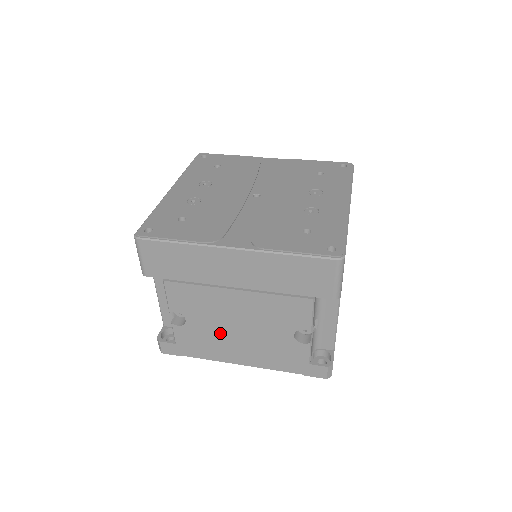
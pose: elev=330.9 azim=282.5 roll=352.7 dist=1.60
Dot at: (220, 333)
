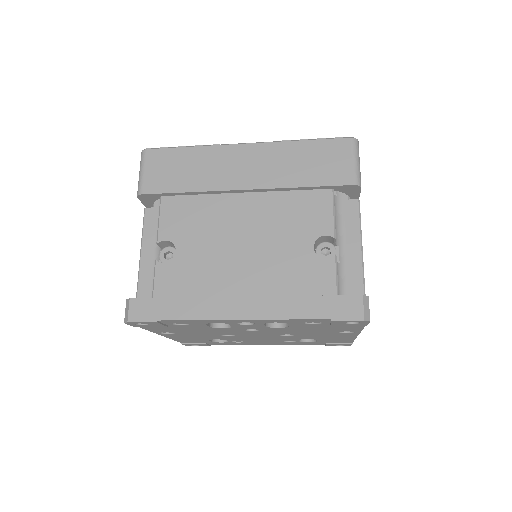
Dot at: (218, 264)
